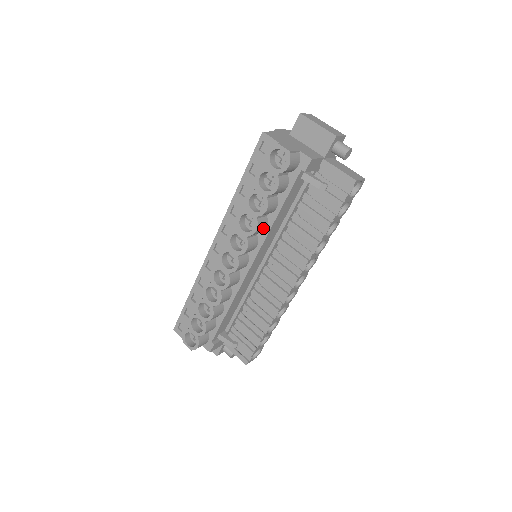
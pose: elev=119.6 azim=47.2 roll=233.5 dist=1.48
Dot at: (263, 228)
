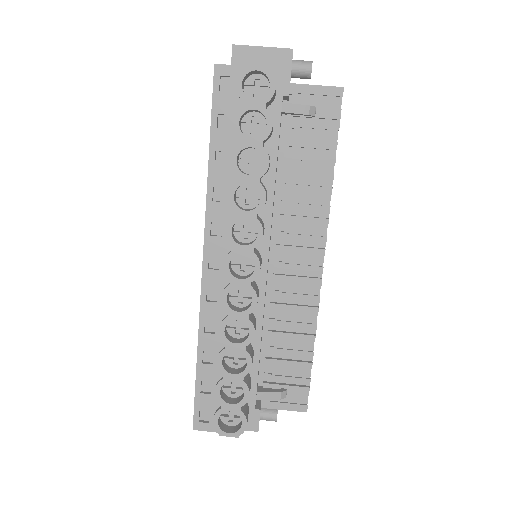
Dot at: occluded
